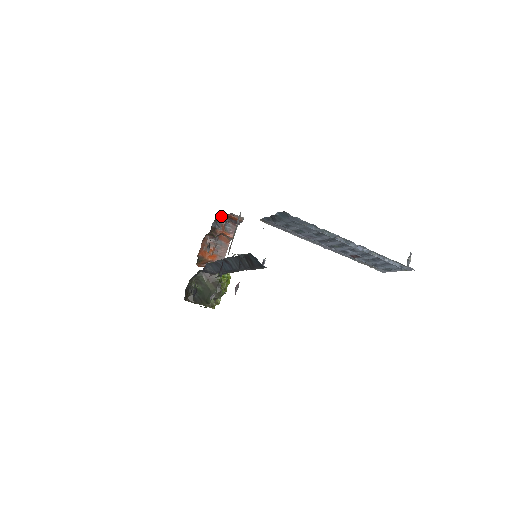
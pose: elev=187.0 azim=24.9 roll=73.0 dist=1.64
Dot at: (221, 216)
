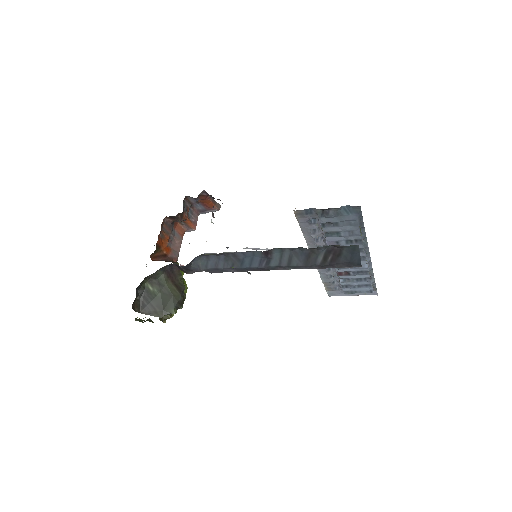
Dot at: occluded
